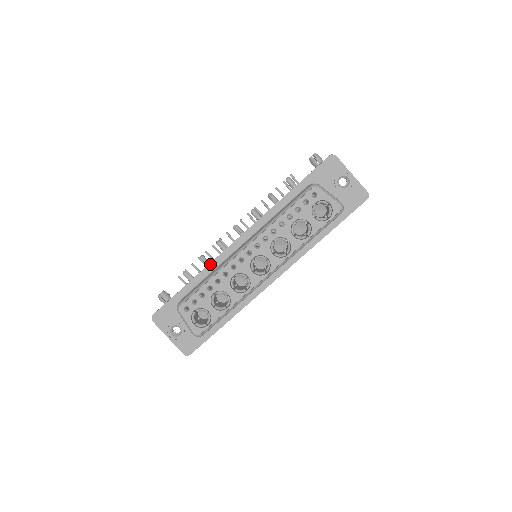
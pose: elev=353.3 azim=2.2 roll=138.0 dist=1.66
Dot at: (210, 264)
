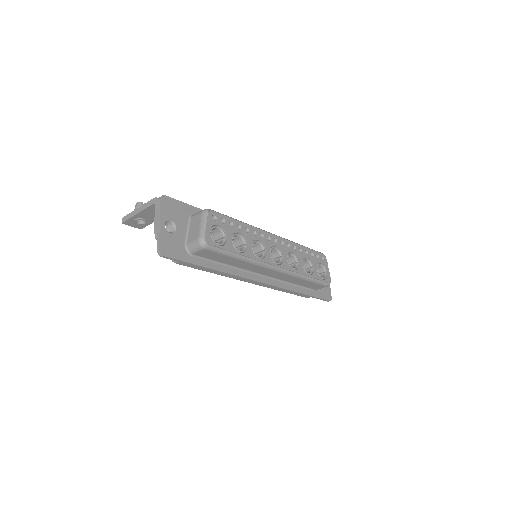
Dot at: occluded
